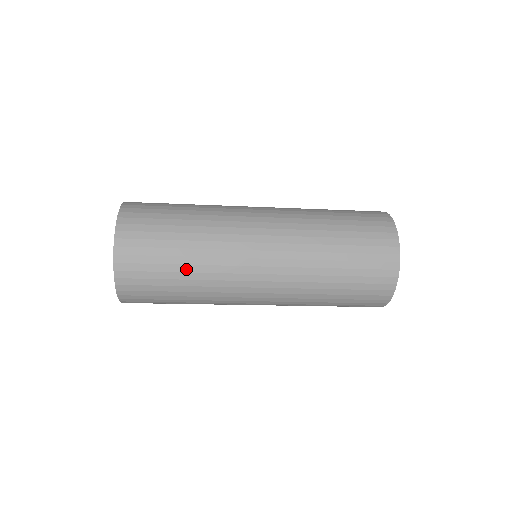
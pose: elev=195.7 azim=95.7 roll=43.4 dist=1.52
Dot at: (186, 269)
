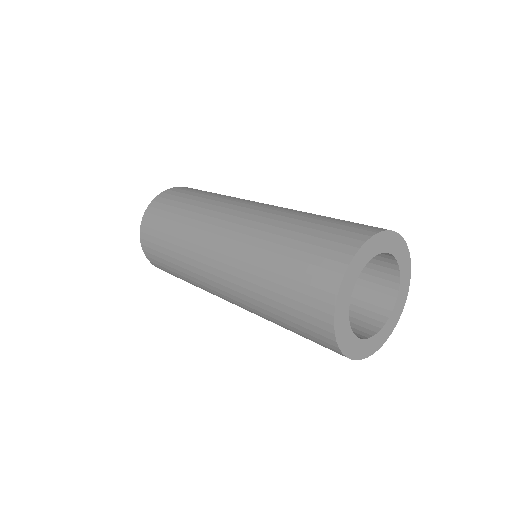
Dot at: occluded
